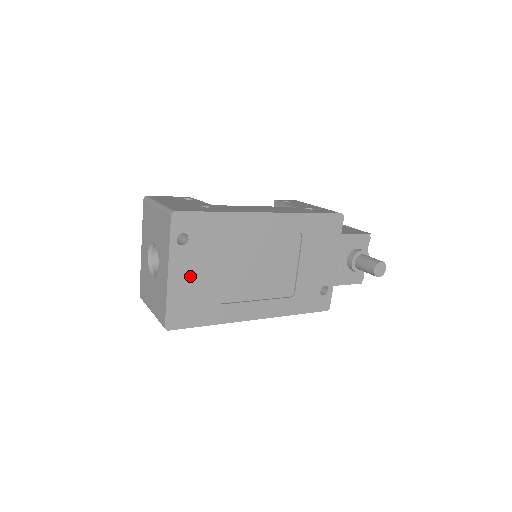
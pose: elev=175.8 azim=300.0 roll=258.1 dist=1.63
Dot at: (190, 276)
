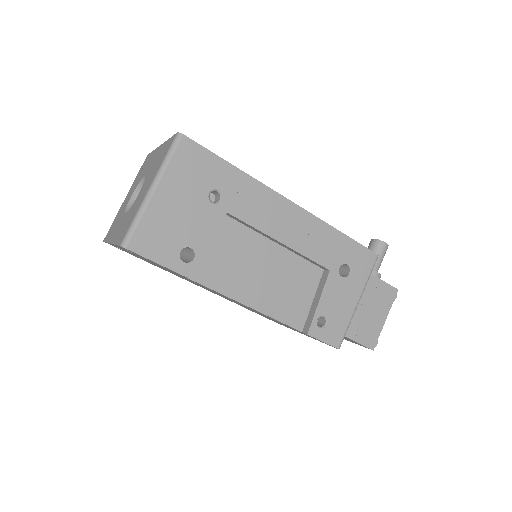
Dot at: occluded
